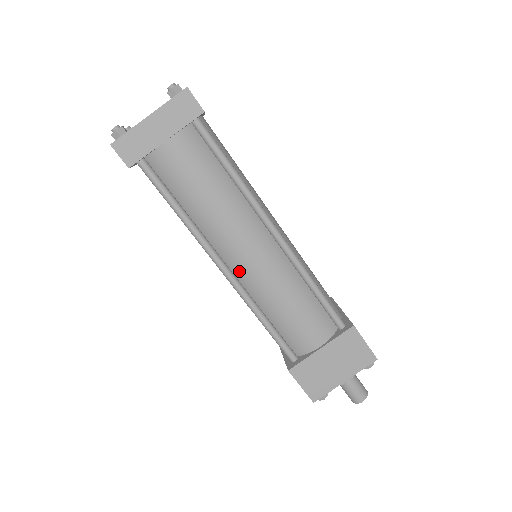
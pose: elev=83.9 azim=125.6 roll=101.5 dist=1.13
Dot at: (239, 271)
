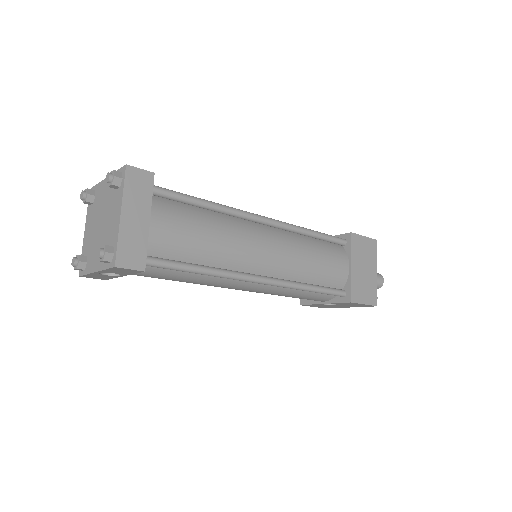
Dot at: (270, 270)
